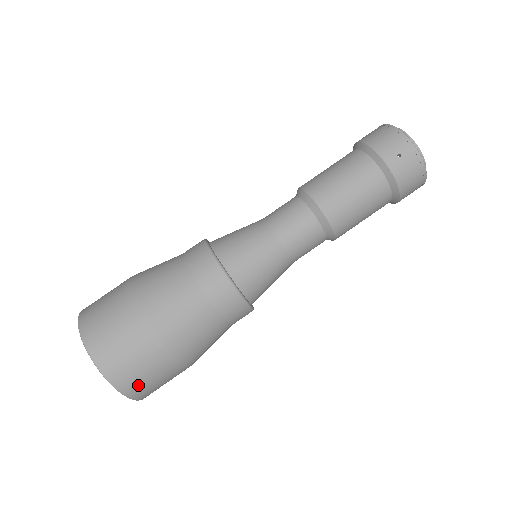
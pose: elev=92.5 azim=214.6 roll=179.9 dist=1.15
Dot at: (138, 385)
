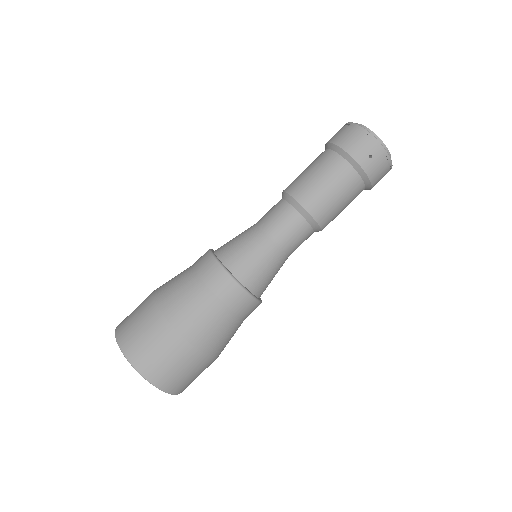
Dot at: (183, 385)
